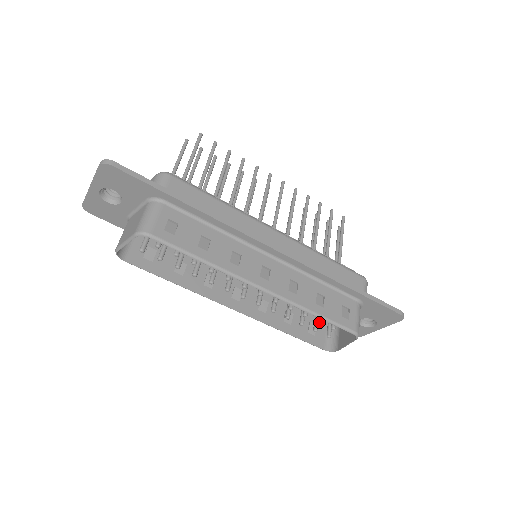
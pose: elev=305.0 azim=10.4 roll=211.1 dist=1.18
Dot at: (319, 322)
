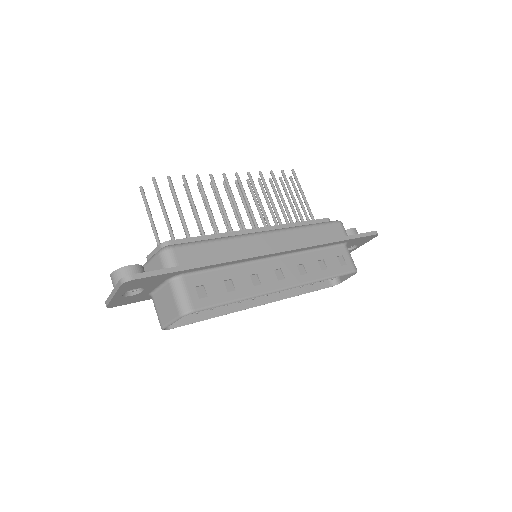
Dot at: occluded
